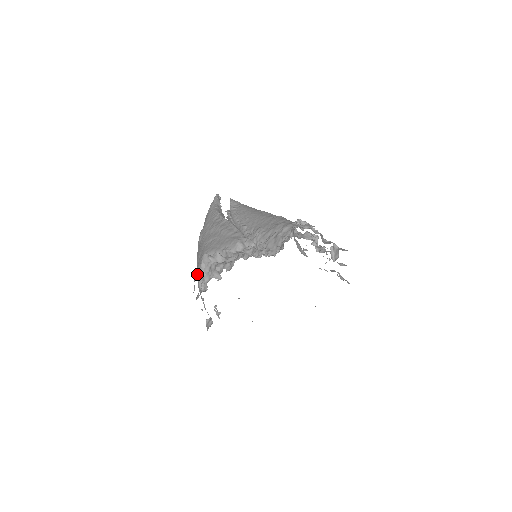
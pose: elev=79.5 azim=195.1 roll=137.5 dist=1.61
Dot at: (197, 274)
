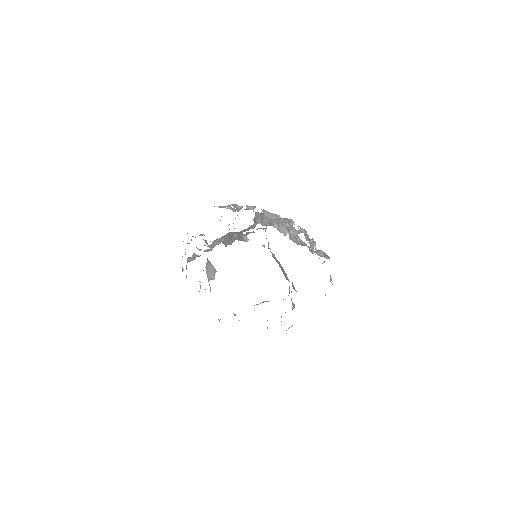
Dot at: occluded
